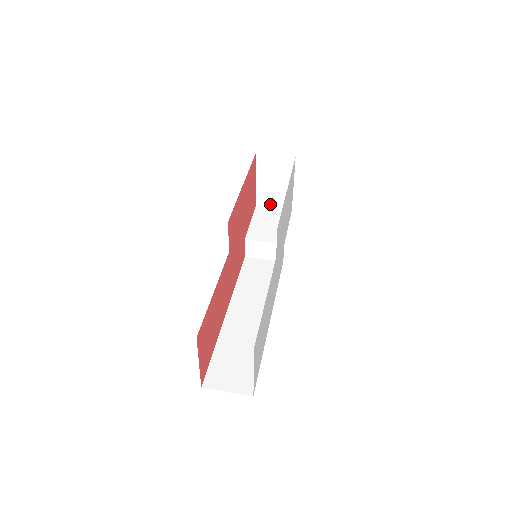
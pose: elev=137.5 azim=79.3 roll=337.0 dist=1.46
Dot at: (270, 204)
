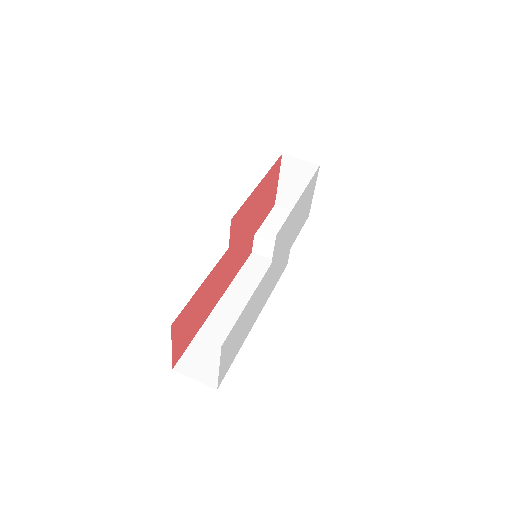
Dot at: (289, 205)
